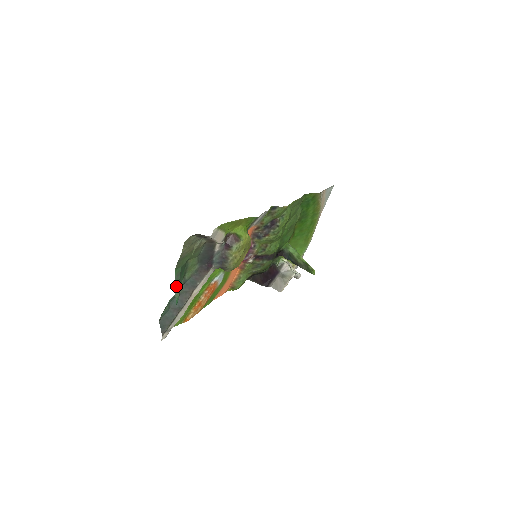
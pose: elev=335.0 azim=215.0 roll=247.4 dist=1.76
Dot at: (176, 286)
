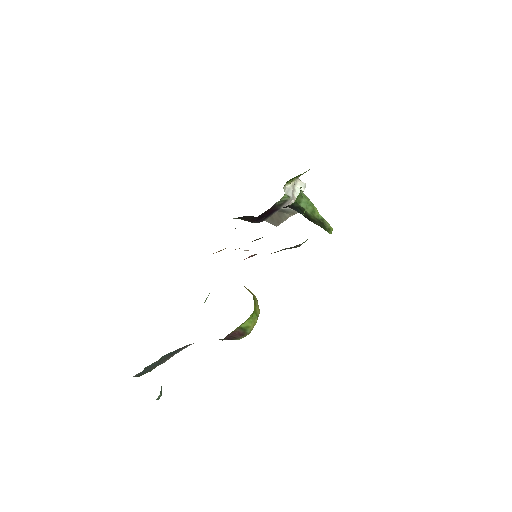
Dot at: occluded
